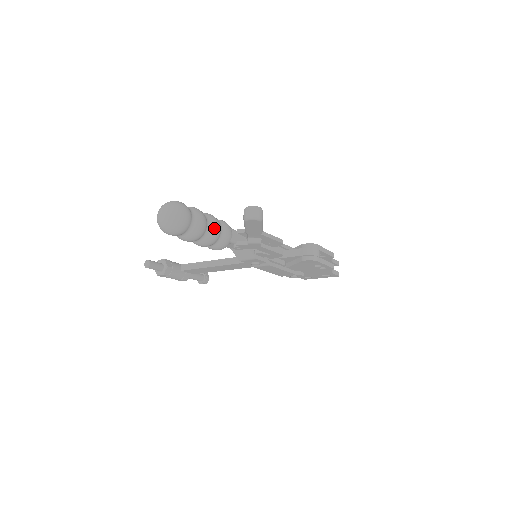
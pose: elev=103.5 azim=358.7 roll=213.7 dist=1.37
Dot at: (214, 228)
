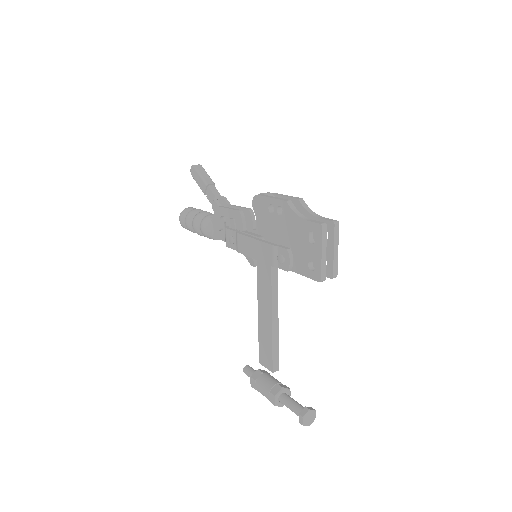
Dot at: (202, 212)
